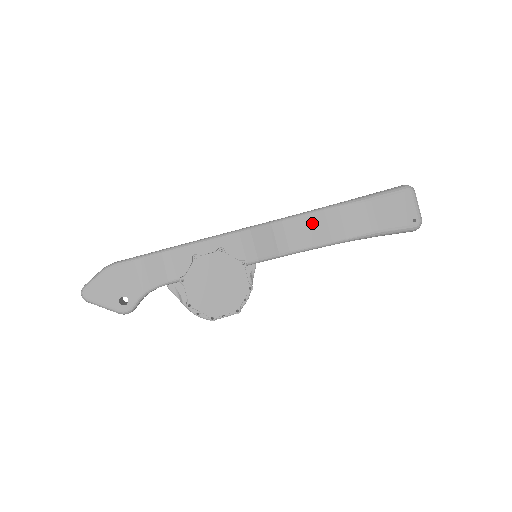
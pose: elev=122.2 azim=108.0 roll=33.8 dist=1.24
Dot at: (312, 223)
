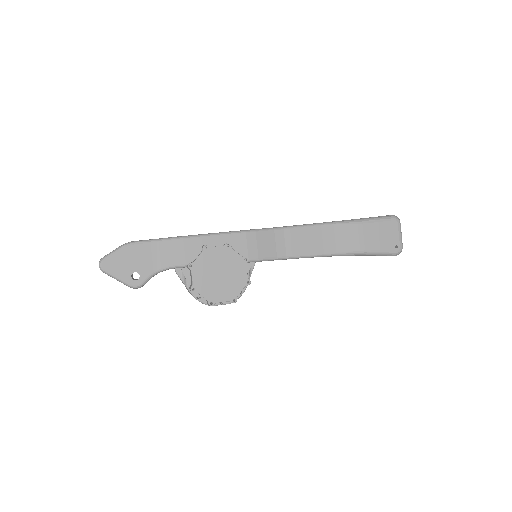
Dot at: (309, 235)
